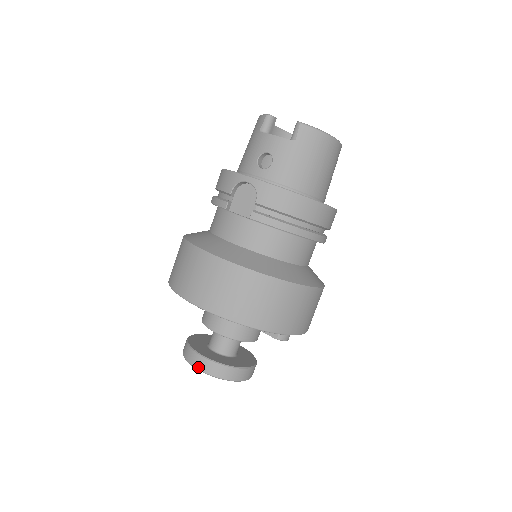
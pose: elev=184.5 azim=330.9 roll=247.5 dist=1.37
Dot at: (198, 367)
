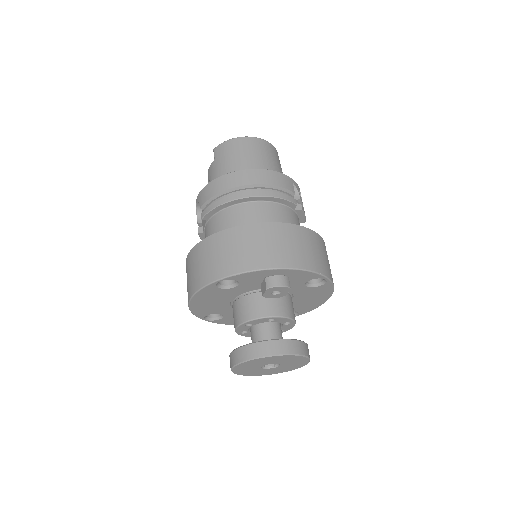
Dot at: (231, 365)
